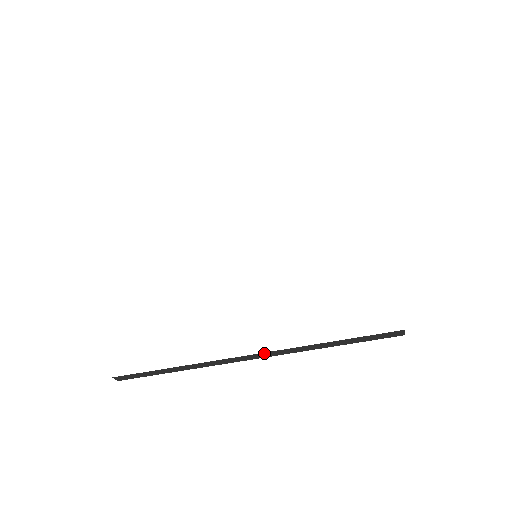
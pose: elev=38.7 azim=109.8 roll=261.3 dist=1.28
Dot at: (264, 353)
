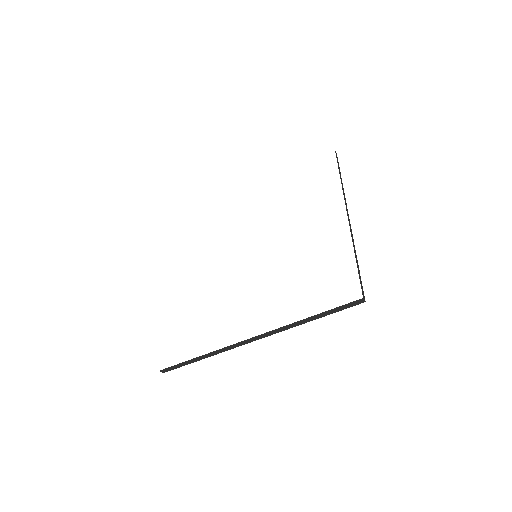
Dot at: (263, 334)
